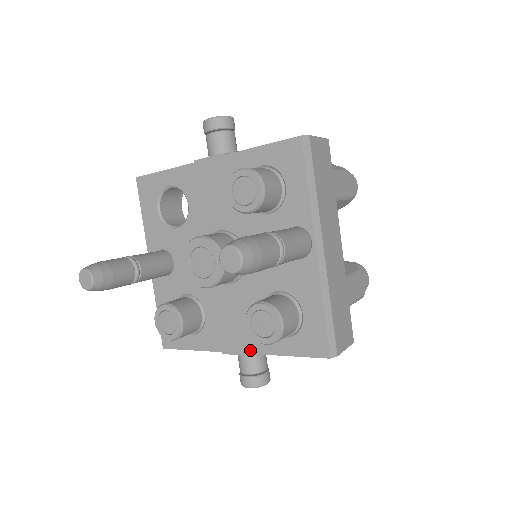
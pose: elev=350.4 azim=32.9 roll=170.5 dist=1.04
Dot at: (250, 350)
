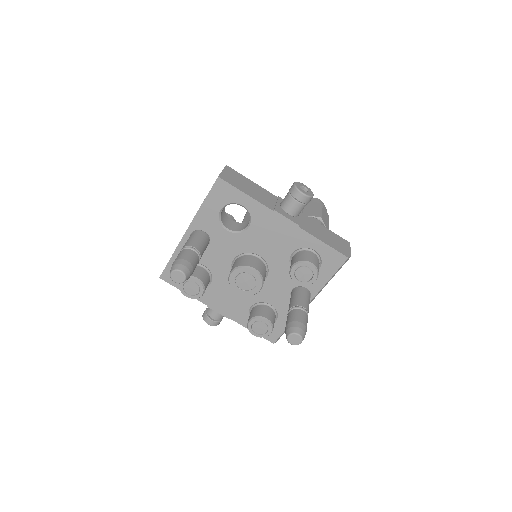
Dot at: (229, 316)
